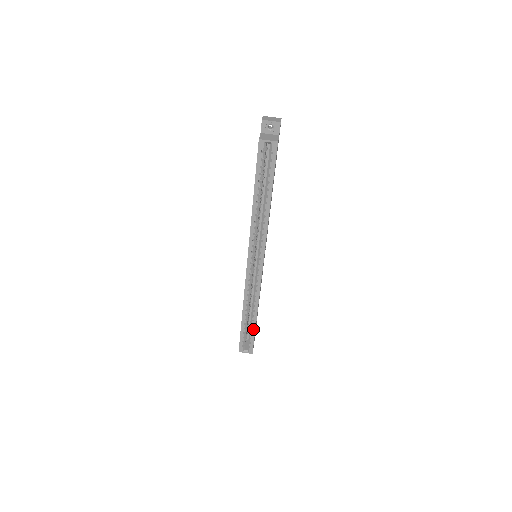
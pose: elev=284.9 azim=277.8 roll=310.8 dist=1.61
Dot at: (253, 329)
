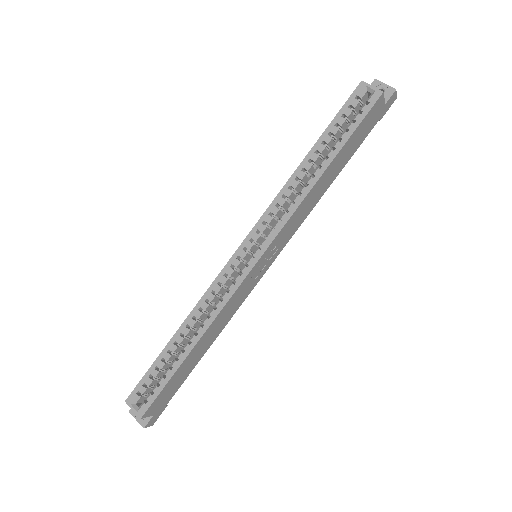
Dot at: (173, 368)
